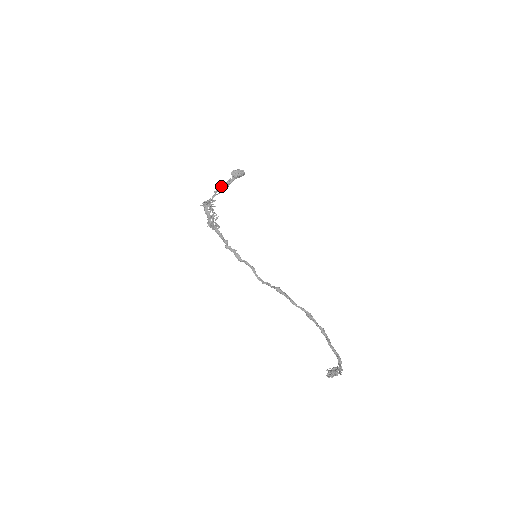
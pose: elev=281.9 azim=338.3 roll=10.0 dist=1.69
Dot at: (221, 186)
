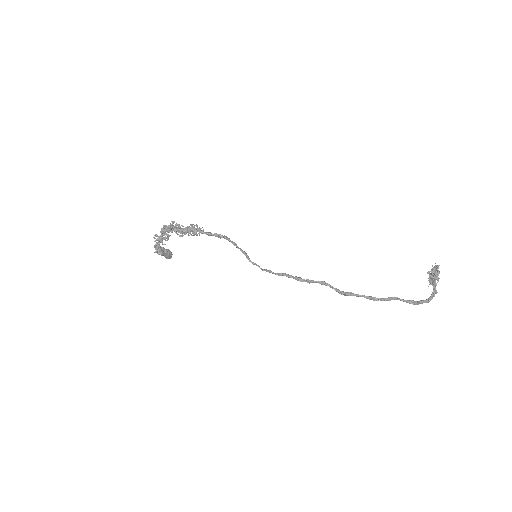
Dot at: (159, 246)
